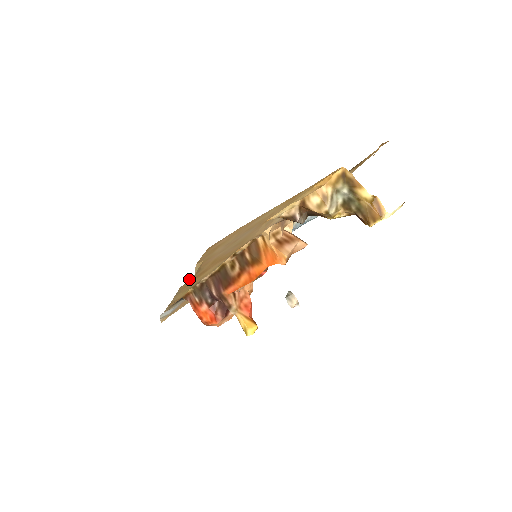
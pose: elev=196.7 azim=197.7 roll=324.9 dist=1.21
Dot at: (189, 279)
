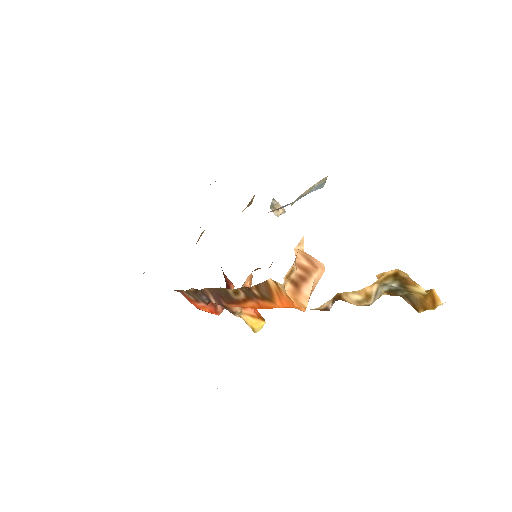
Dot at: occluded
